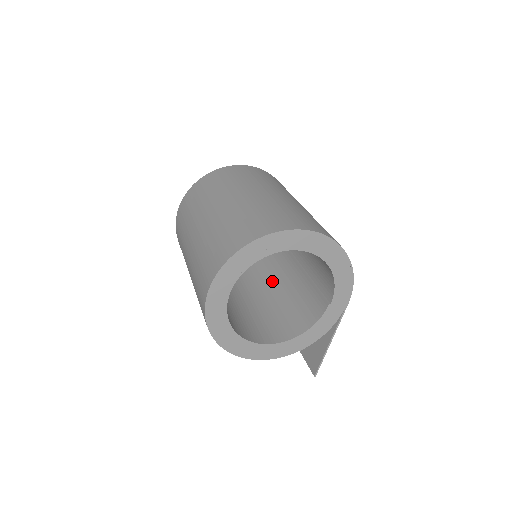
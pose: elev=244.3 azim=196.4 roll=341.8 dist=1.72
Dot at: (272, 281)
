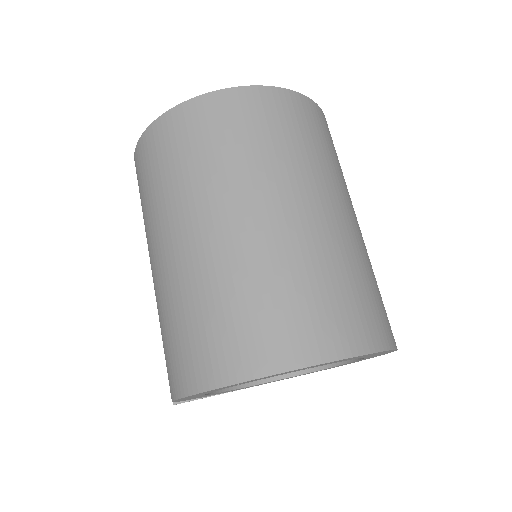
Dot at: occluded
